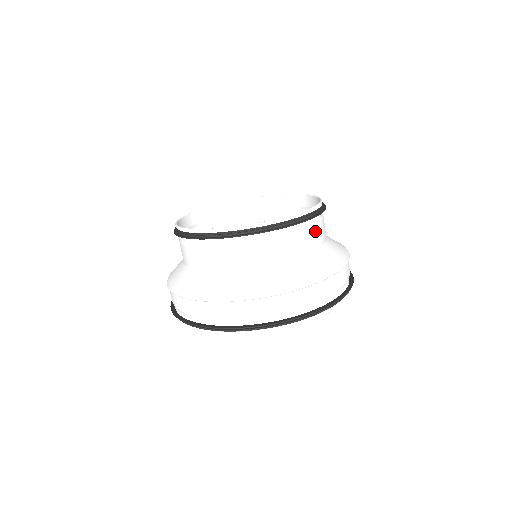
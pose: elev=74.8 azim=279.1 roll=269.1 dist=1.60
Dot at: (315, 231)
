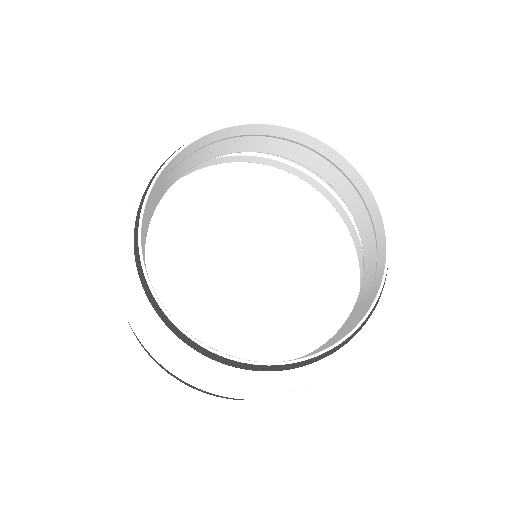
Dot at: occluded
